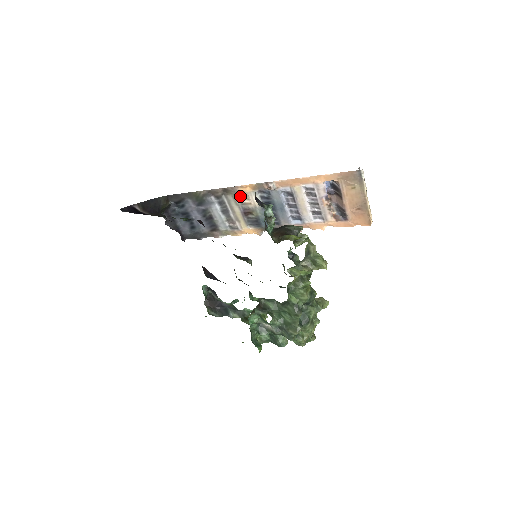
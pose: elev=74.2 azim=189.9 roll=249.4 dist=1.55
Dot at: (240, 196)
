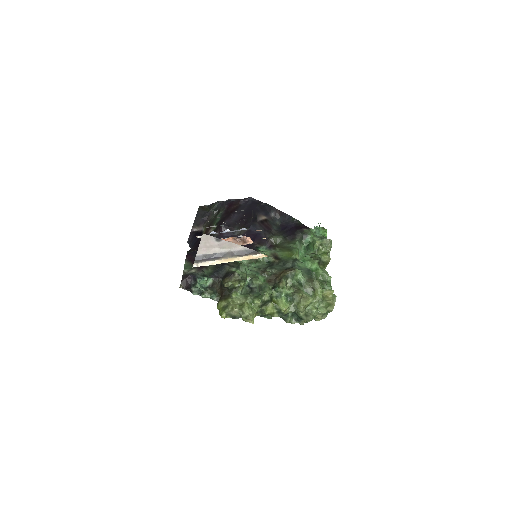
Dot at: occluded
